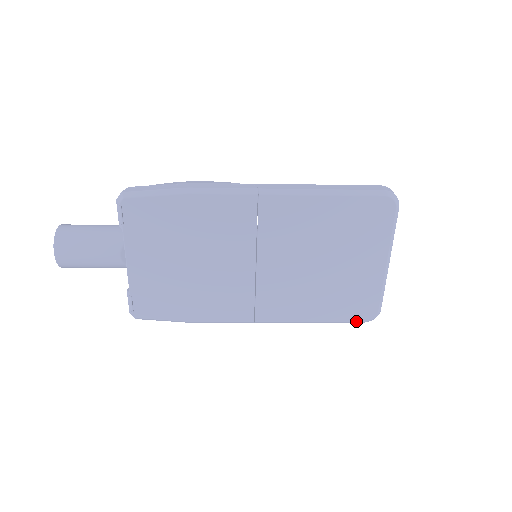
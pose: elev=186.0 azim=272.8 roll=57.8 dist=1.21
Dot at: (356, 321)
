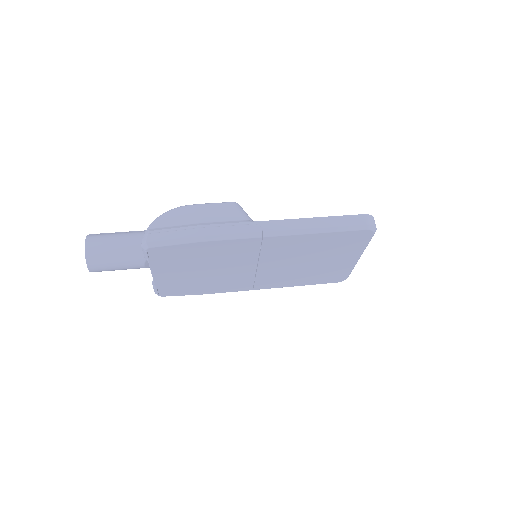
Dot at: occluded
